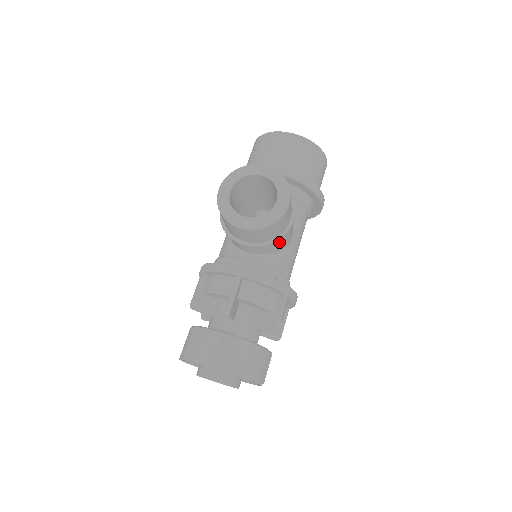
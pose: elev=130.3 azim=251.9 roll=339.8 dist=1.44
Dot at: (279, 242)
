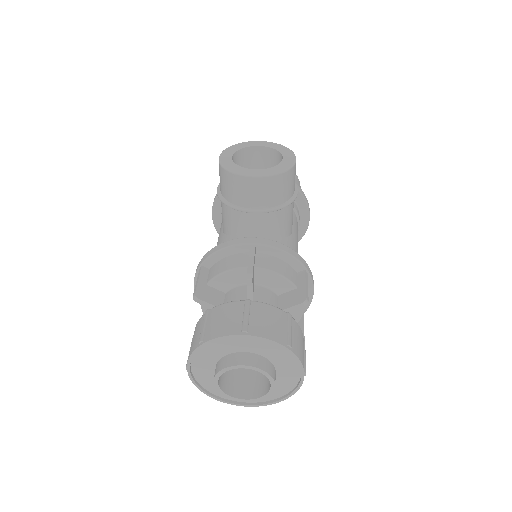
Dot at: (286, 217)
